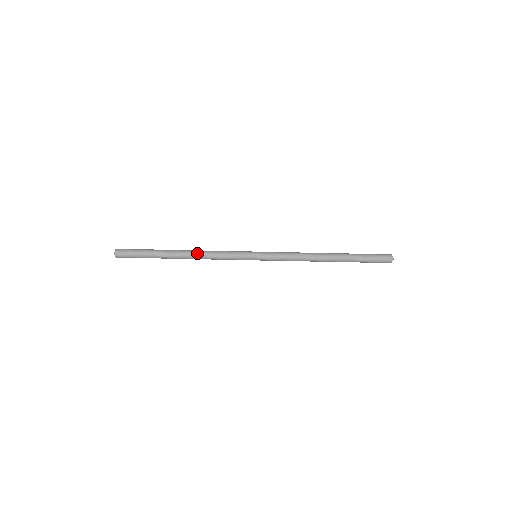
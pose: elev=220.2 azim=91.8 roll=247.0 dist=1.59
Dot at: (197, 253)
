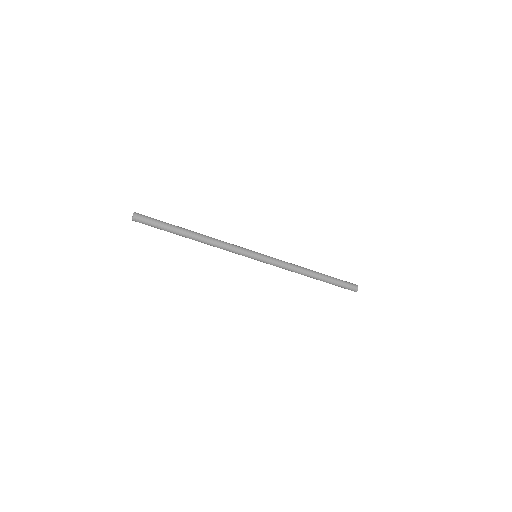
Dot at: (209, 239)
